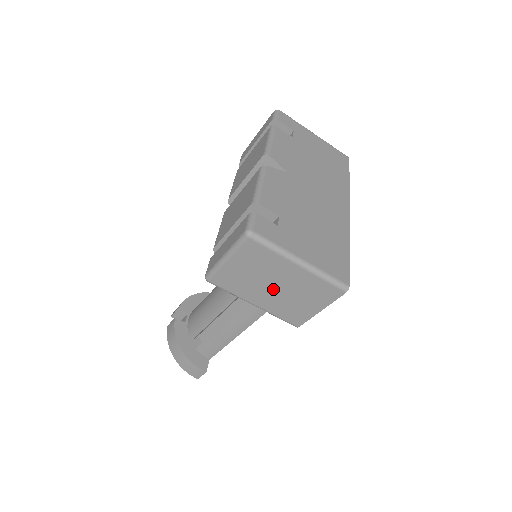
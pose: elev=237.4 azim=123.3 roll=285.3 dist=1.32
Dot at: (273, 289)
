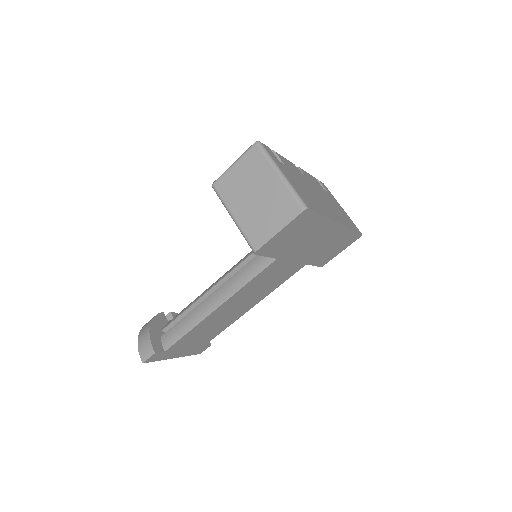
Dot at: (253, 199)
